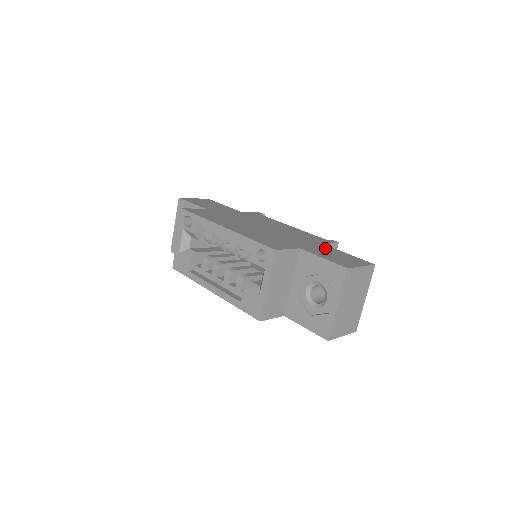
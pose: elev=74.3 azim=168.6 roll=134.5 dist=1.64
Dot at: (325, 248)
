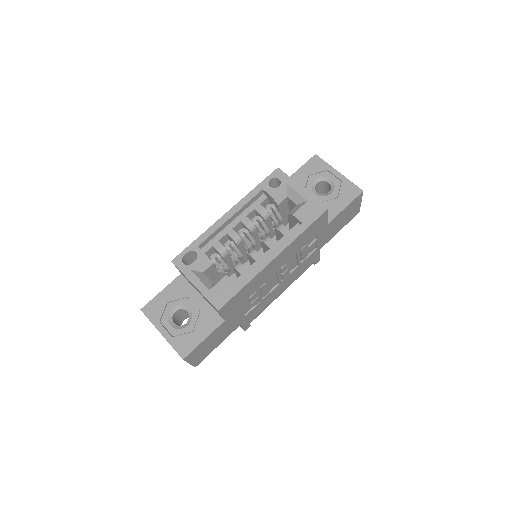
Dot at: occluded
